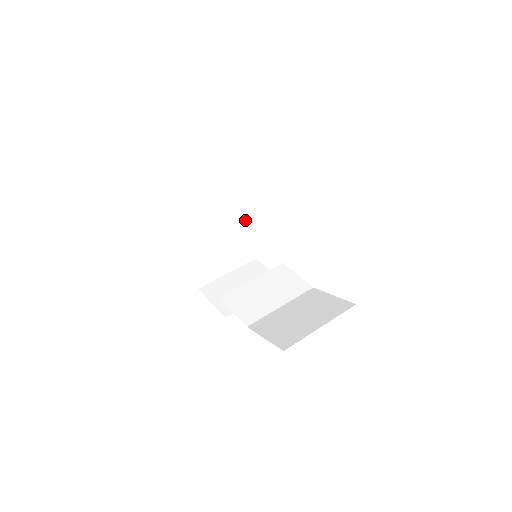
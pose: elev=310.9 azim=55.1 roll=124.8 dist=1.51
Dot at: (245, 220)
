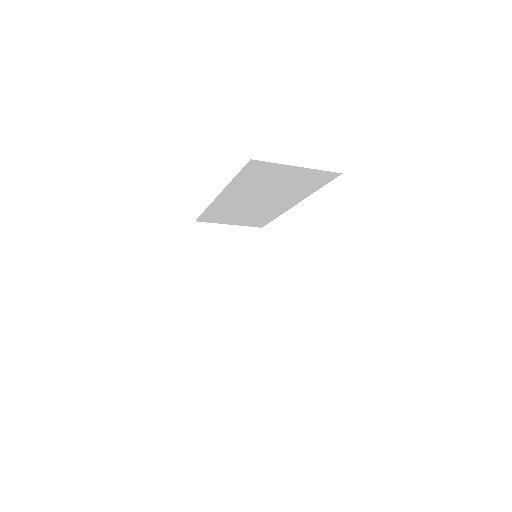
Dot at: (260, 283)
